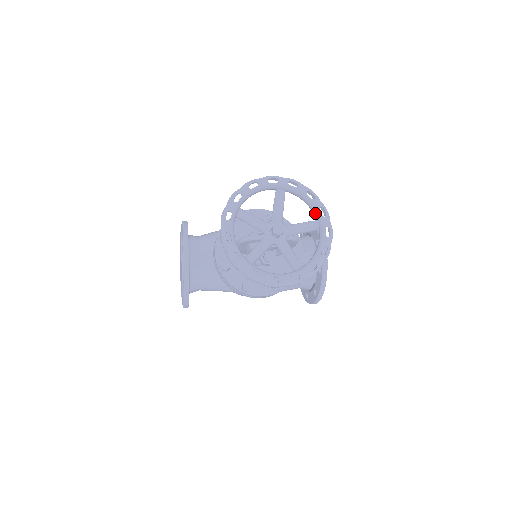
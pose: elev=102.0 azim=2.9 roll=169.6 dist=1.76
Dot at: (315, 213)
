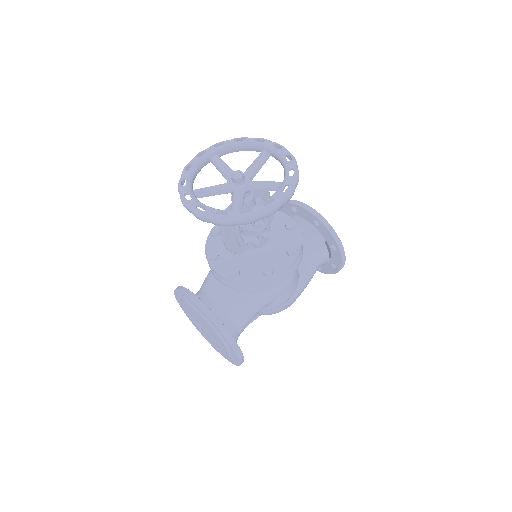
Dot at: (255, 147)
